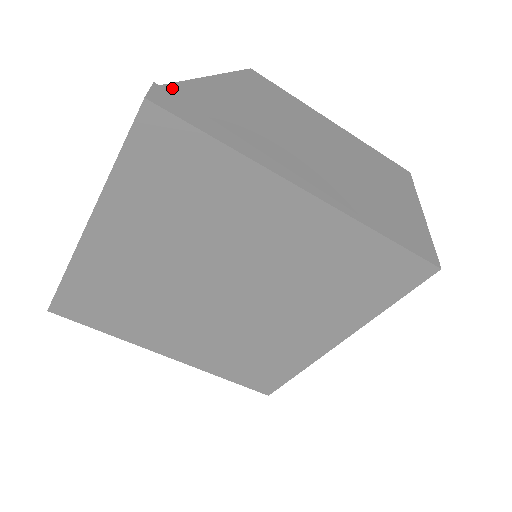
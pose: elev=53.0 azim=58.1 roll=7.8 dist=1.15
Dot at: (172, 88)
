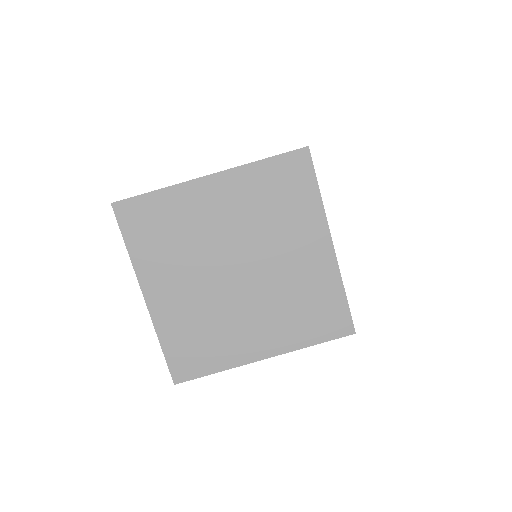
Dot at: occluded
